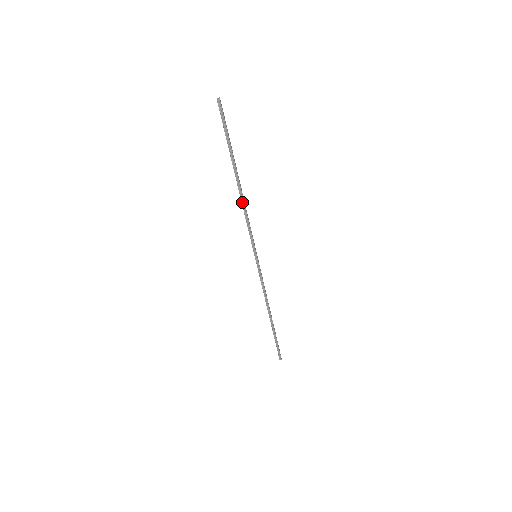
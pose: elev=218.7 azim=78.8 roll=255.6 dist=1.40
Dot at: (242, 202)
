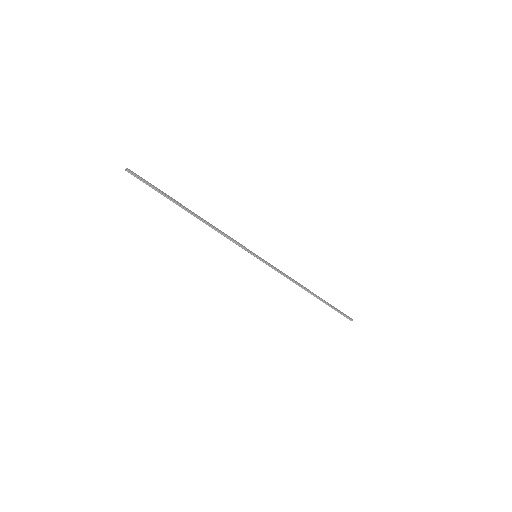
Dot at: (208, 225)
